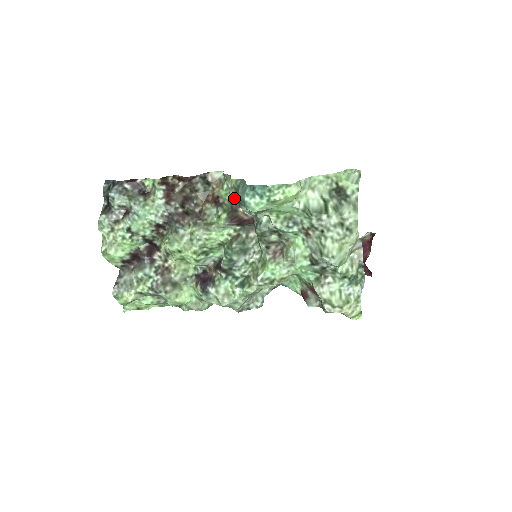
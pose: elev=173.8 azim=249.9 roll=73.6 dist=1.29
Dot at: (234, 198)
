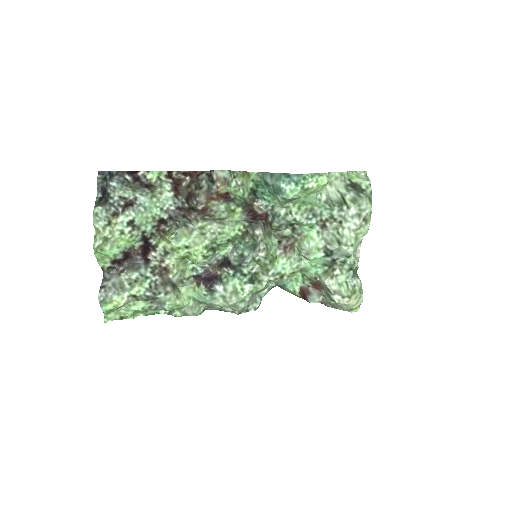
Dot at: (246, 194)
